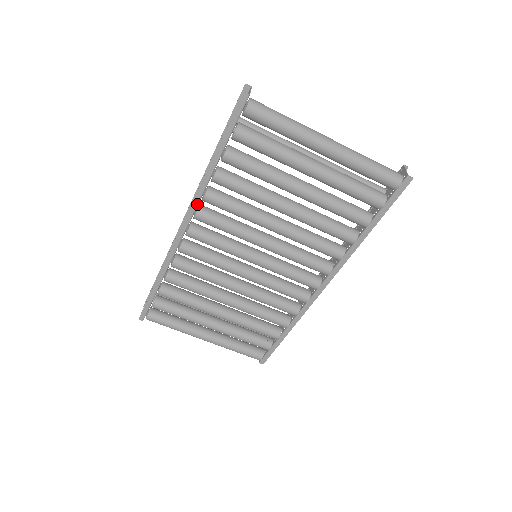
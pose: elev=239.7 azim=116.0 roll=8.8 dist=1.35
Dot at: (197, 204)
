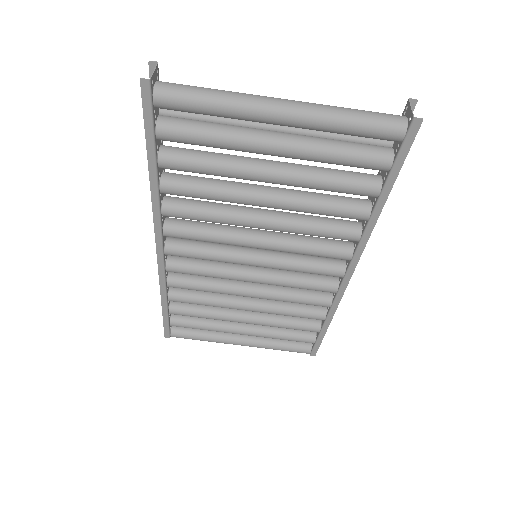
Dot at: (160, 221)
